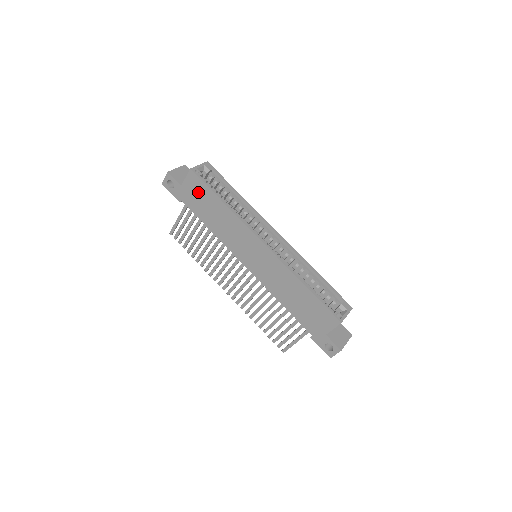
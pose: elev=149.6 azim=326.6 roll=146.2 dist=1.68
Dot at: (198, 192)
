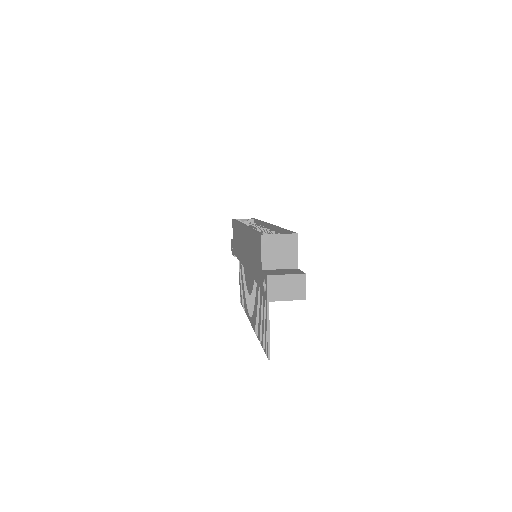
Dot at: (234, 233)
